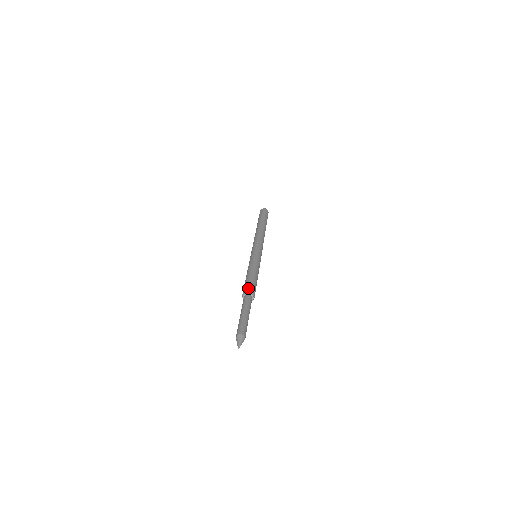
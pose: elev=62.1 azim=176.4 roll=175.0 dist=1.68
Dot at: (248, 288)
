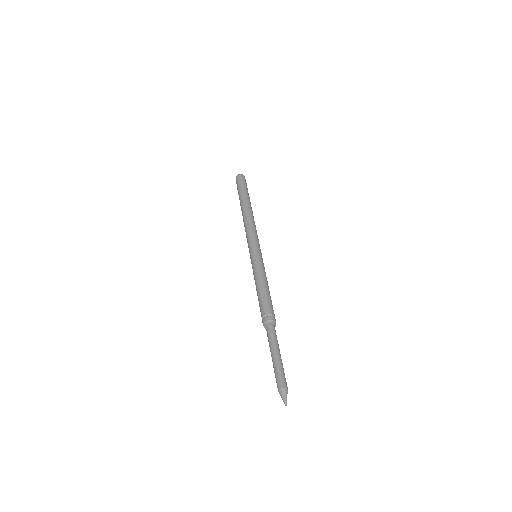
Dot at: (263, 317)
